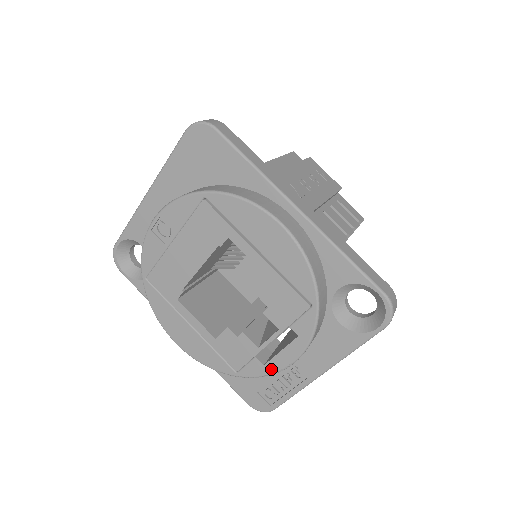
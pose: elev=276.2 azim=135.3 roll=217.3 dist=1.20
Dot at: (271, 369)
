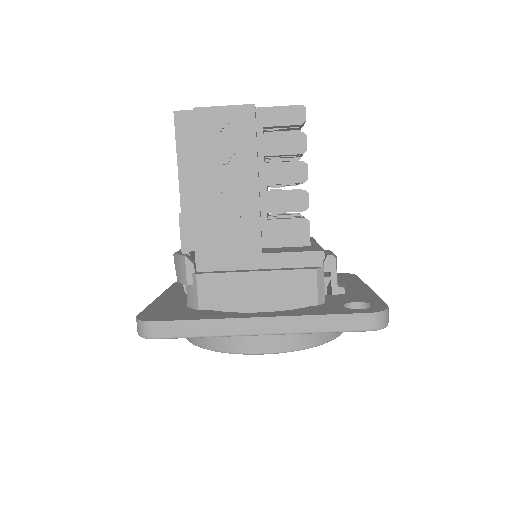
Dot at: occluded
